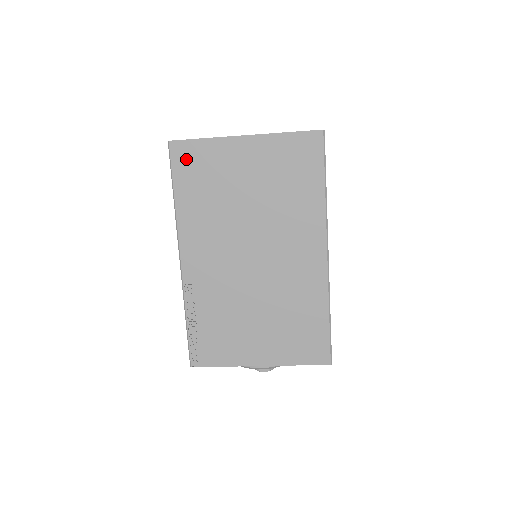
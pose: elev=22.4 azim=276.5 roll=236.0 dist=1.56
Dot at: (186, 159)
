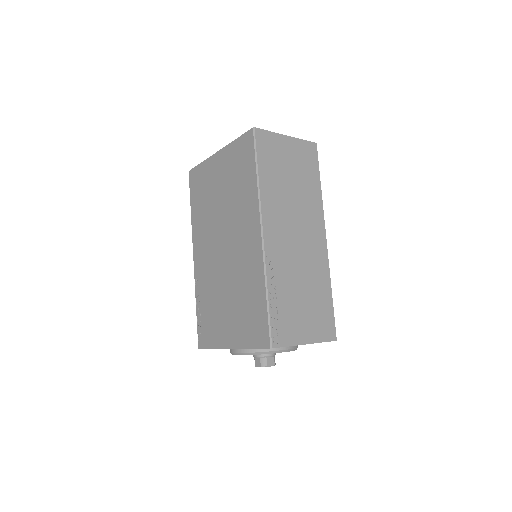
Dot at: (195, 181)
